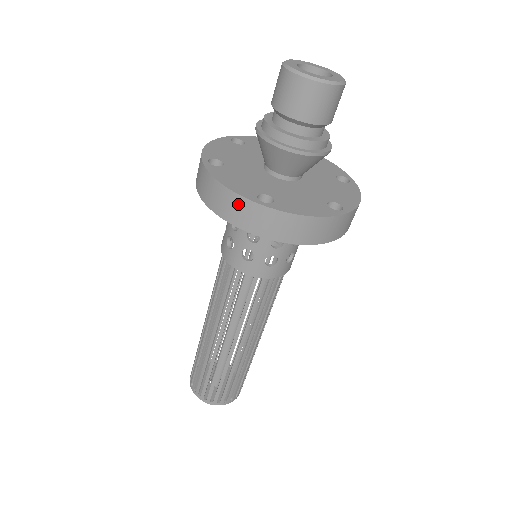
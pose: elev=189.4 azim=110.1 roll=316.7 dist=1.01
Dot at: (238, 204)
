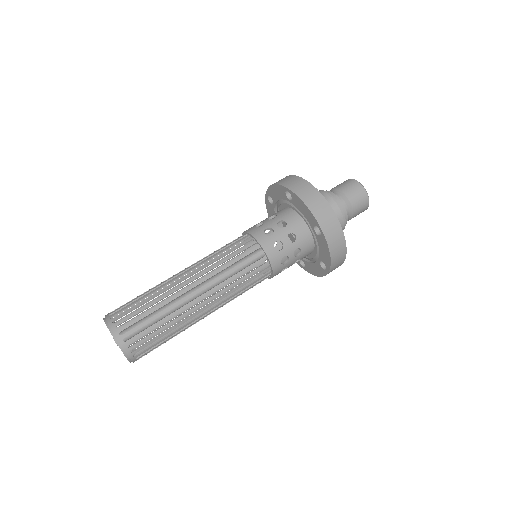
Dot at: (327, 210)
